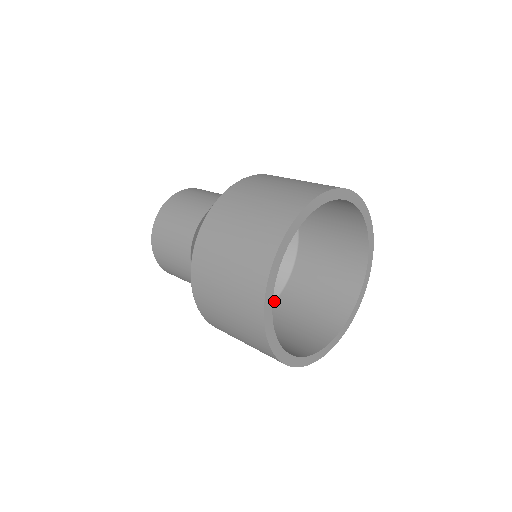
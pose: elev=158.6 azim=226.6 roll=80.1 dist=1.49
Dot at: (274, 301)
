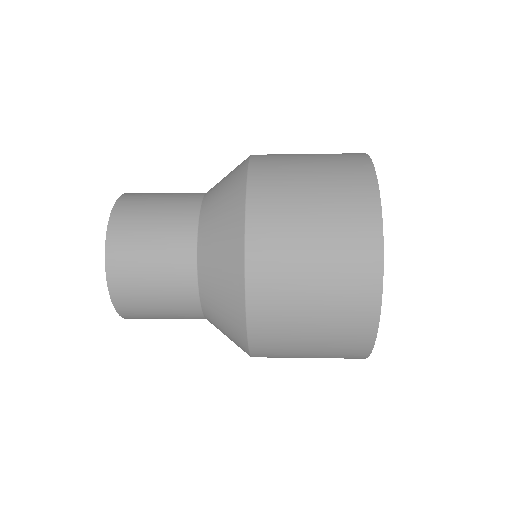
Dot at: occluded
